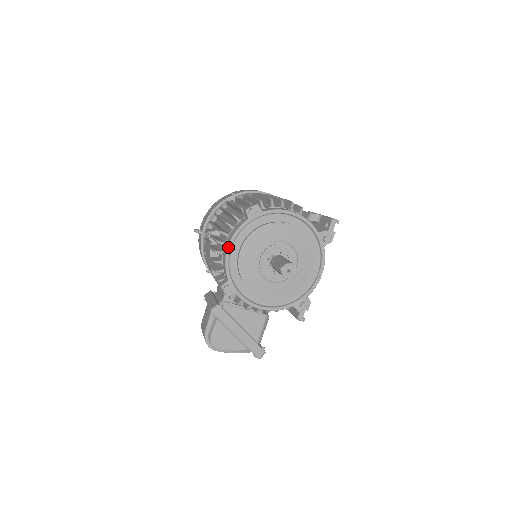
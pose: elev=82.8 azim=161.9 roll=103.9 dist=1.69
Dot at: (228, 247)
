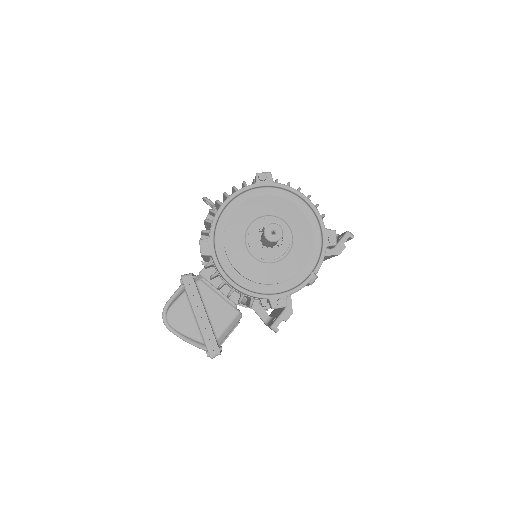
Dot at: (224, 202)
